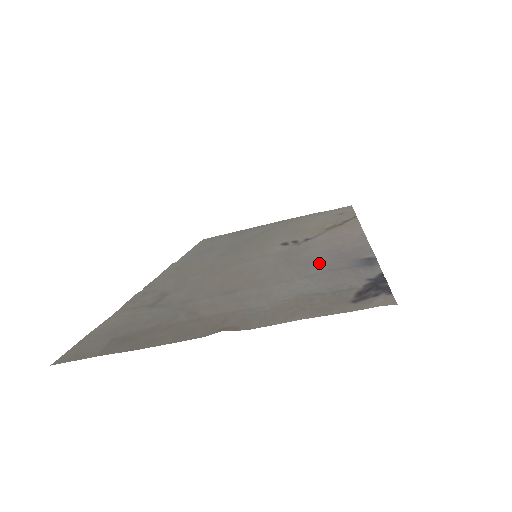
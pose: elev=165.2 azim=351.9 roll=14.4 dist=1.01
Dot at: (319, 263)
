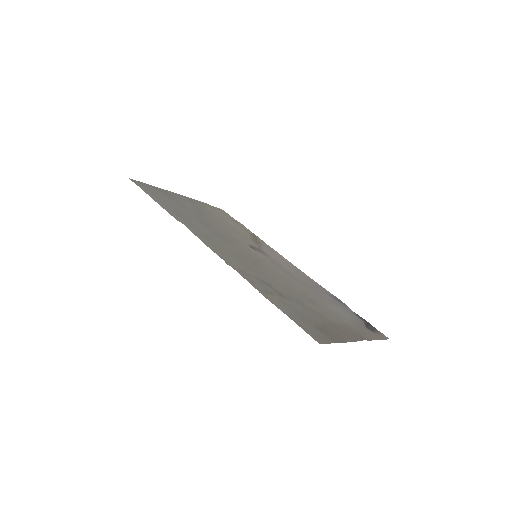
Dot at: (319, 291)
